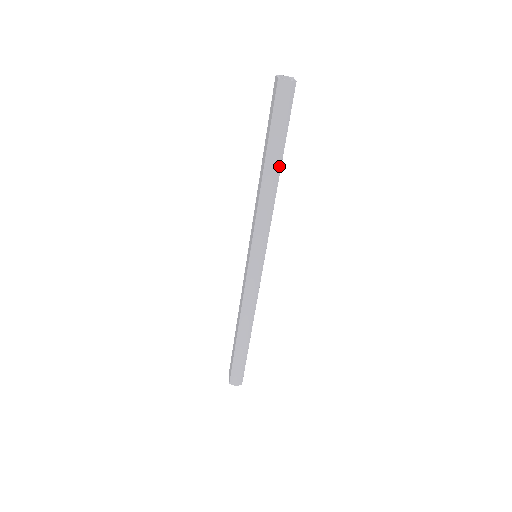
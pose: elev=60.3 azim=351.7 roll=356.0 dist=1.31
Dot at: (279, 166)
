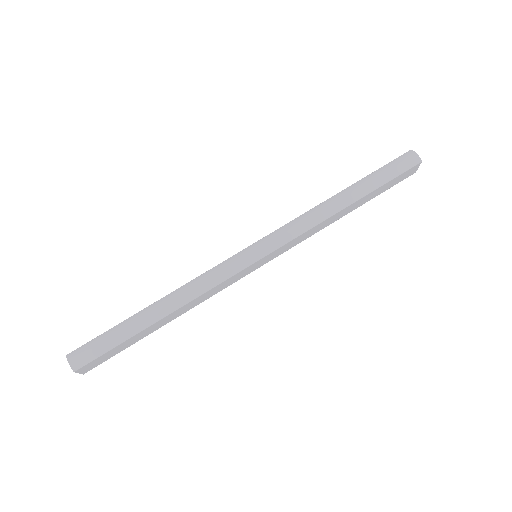
Dot at: (356, 199)
